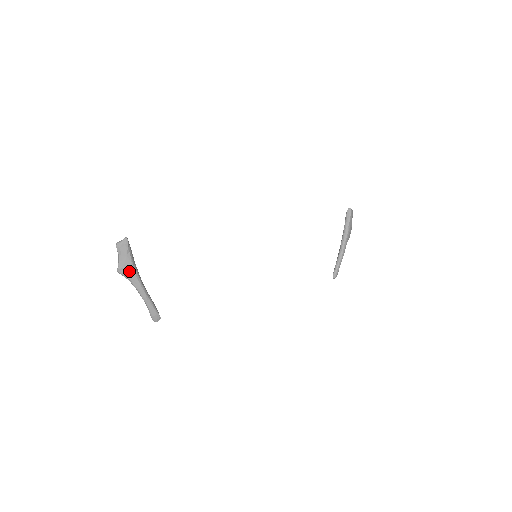
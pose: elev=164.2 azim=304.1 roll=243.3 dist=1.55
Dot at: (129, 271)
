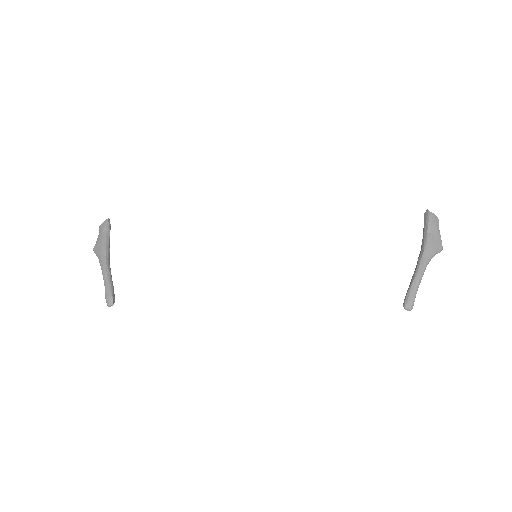
Dot at: (100, 248)
